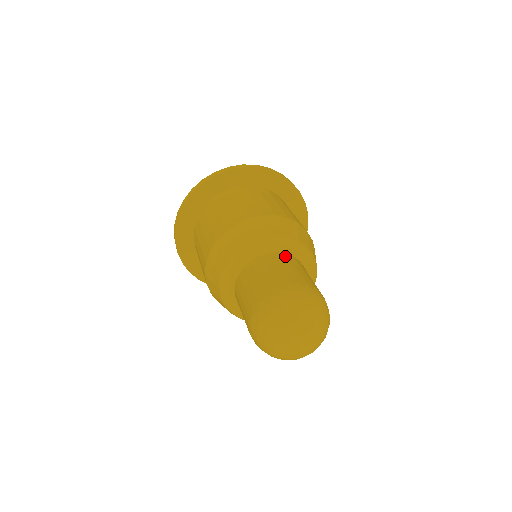
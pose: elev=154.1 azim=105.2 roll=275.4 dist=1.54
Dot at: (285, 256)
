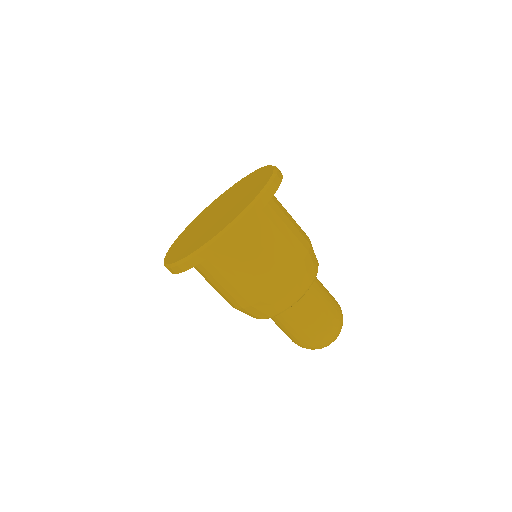
Dot at: occluded
